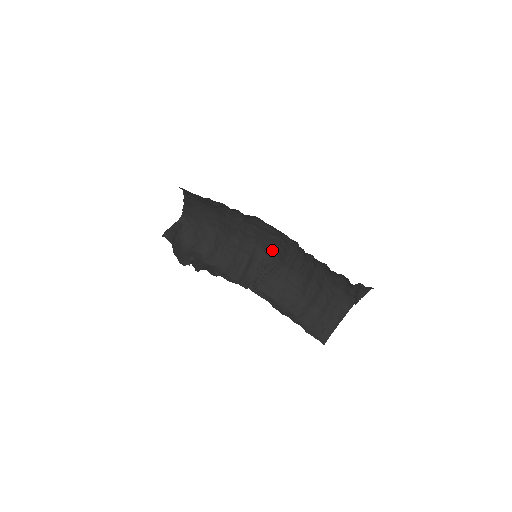
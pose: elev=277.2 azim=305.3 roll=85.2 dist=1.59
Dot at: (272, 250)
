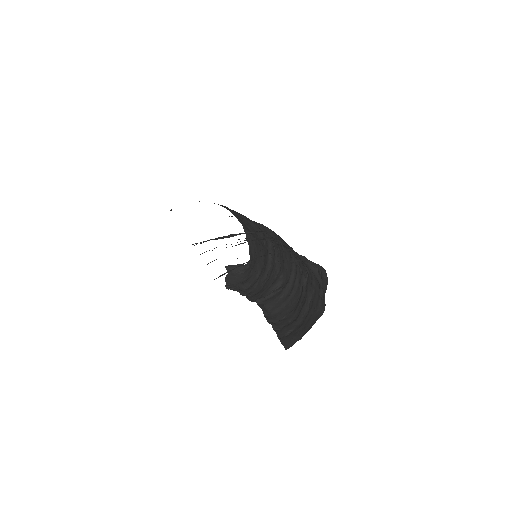
Dot at: (287, 273)
